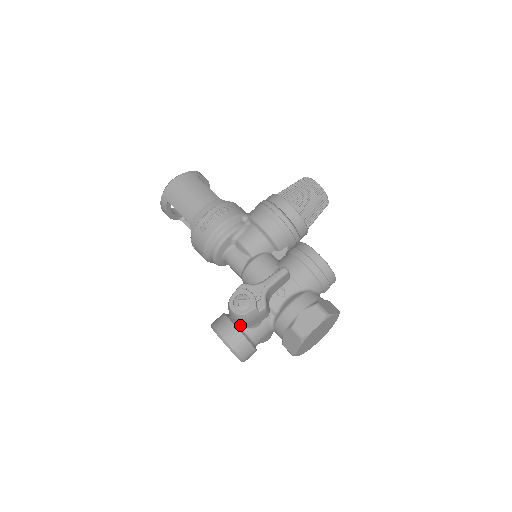
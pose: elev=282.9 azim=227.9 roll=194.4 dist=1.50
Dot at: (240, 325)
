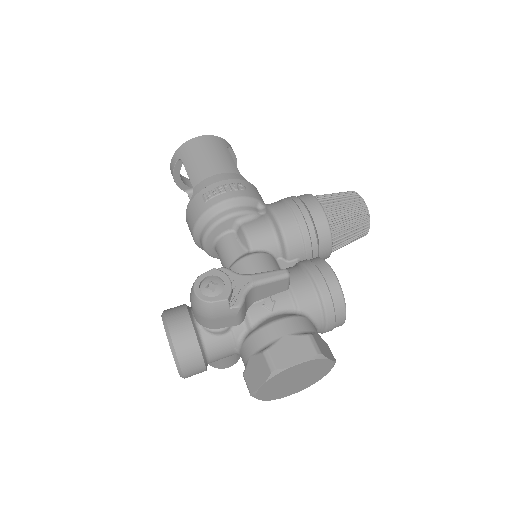
Dot at: (198, 321)
